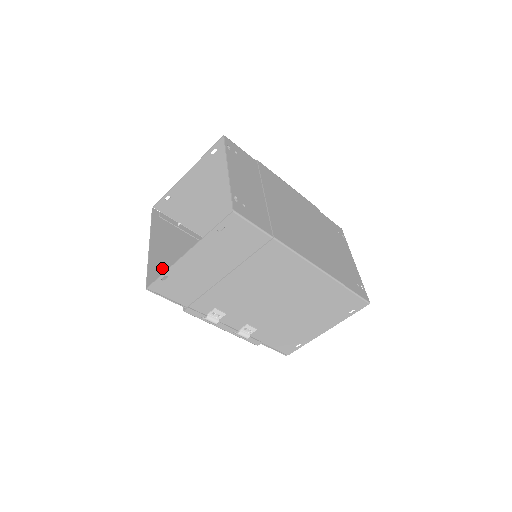
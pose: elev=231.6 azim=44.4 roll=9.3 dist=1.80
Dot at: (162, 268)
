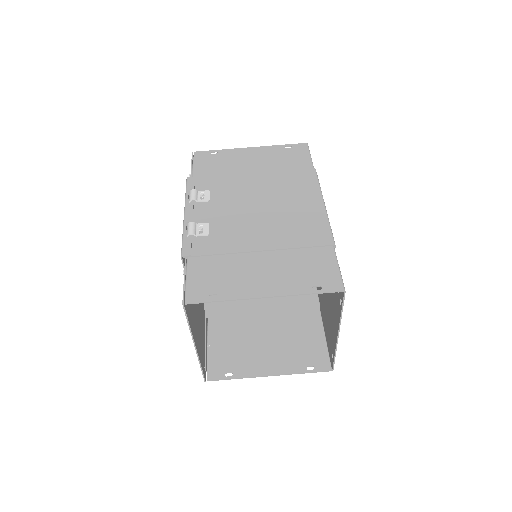
Dot at: occluded
